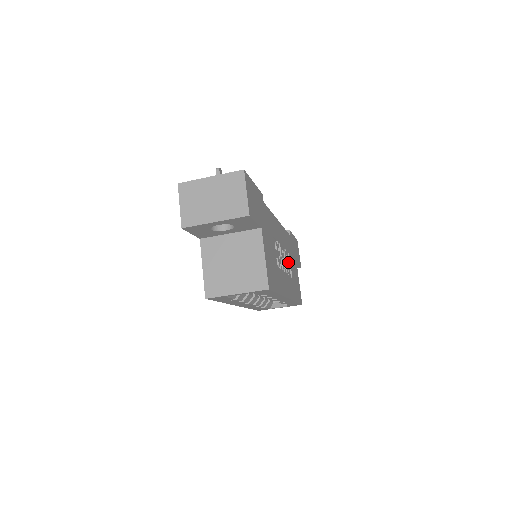
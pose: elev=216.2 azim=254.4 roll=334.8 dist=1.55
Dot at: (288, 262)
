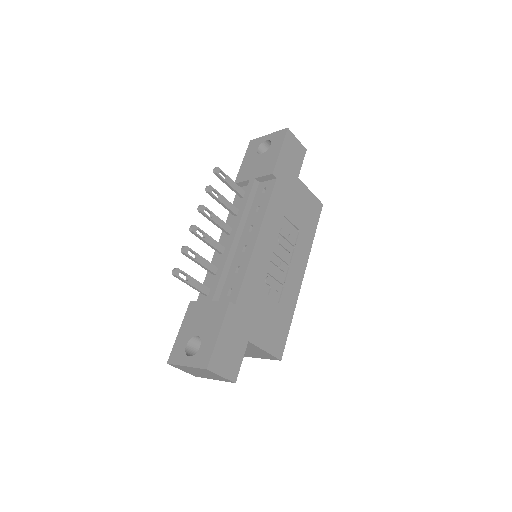
Dot at: (288, 225)
